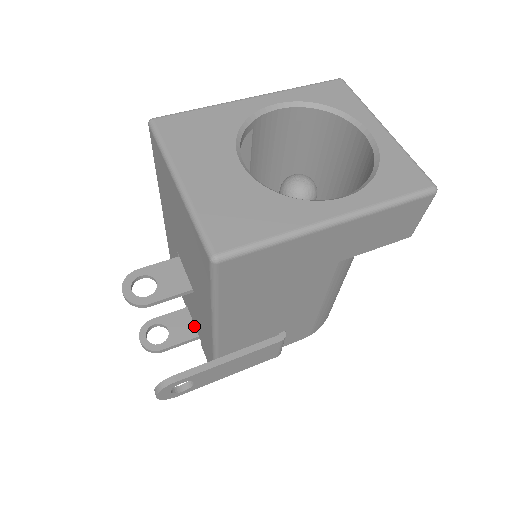
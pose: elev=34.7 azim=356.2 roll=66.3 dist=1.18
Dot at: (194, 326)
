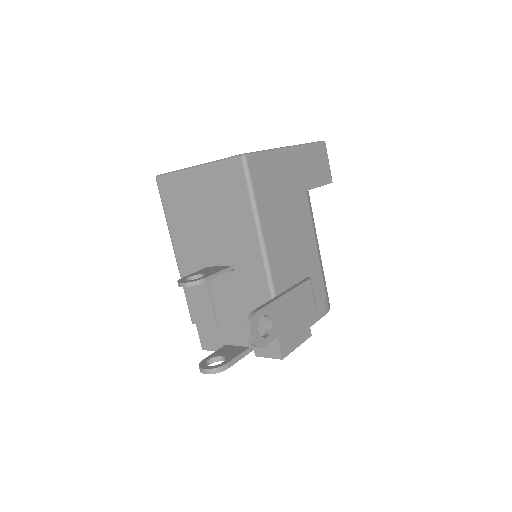
Dot at: (240, 346)
